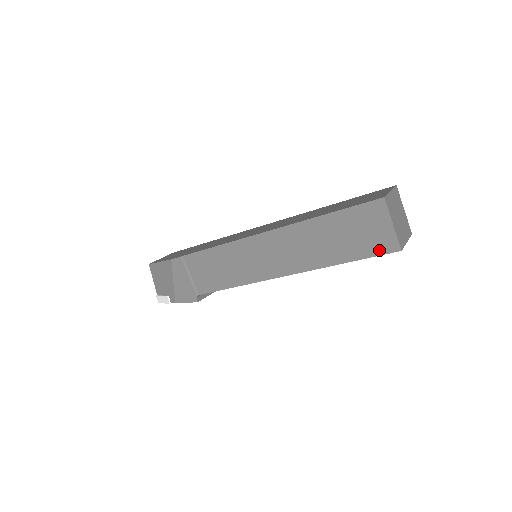
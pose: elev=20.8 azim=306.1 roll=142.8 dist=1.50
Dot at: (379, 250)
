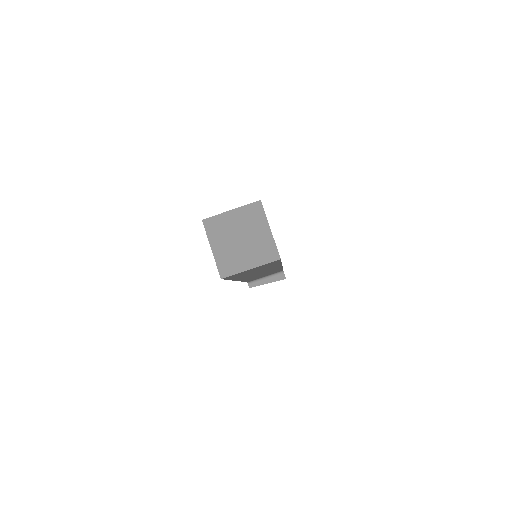
Dot at: occluded
